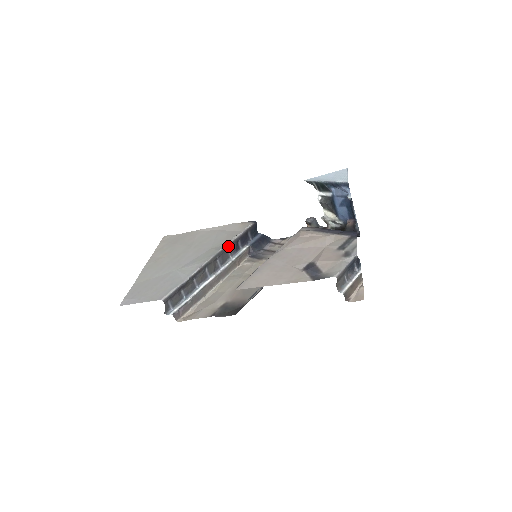
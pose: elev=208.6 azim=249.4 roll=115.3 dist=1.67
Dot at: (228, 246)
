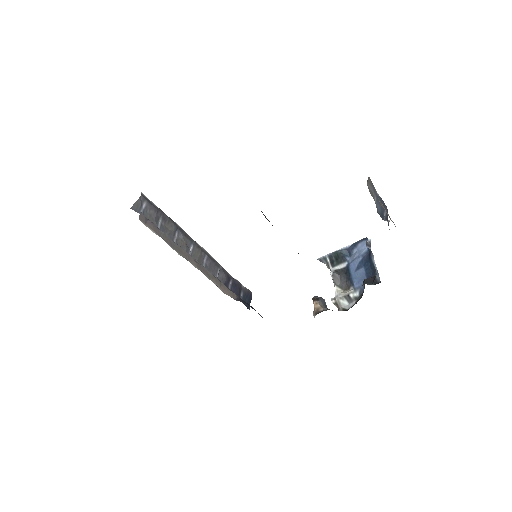
Dot at: (220, 266)
